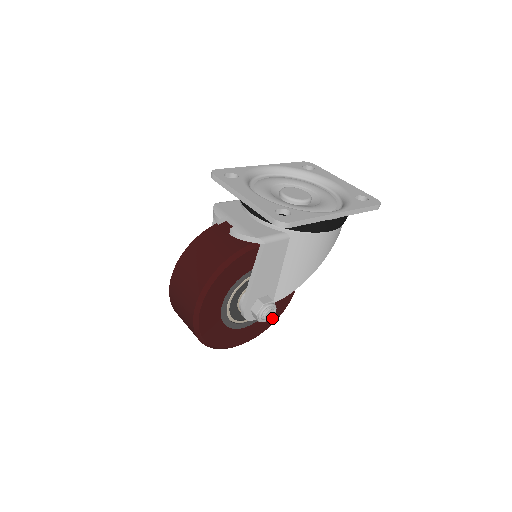
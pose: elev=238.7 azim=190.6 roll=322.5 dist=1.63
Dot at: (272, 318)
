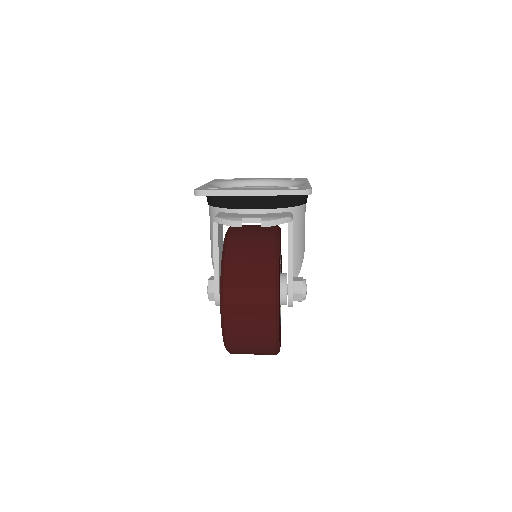
Dot at: occluded
